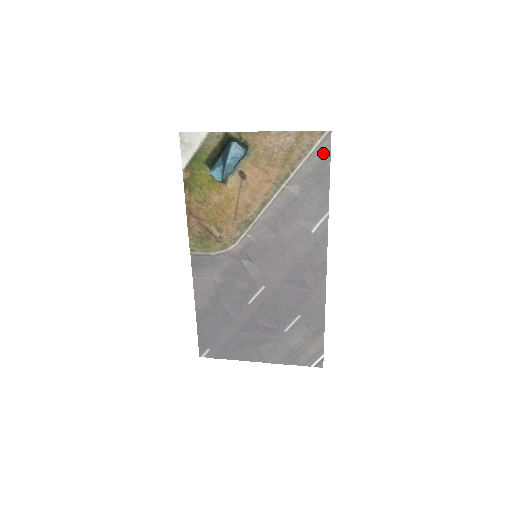
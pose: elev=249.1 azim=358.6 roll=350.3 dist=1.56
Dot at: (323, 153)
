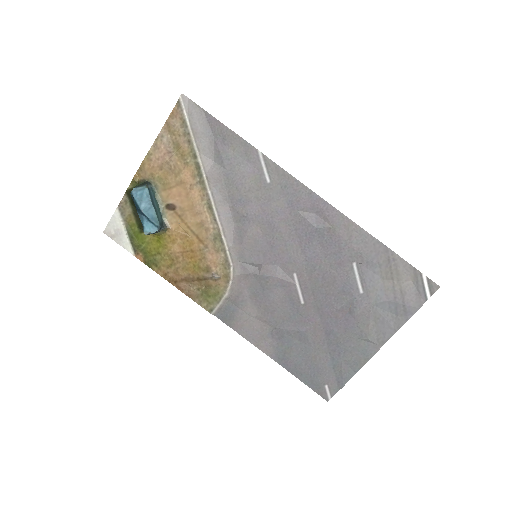
Dot at: (198, 116)
